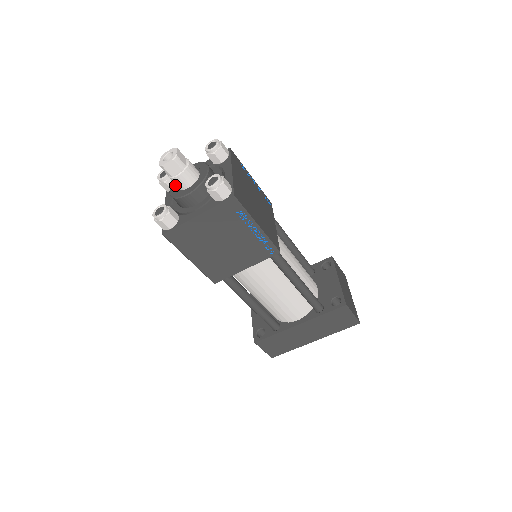
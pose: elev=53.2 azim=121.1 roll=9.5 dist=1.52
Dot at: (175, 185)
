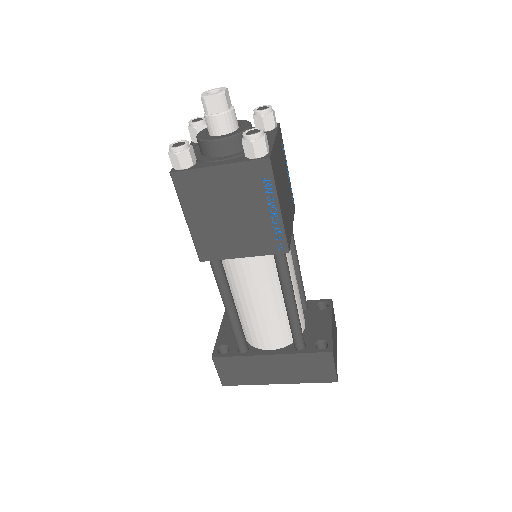
Dot at: (206, 131)
